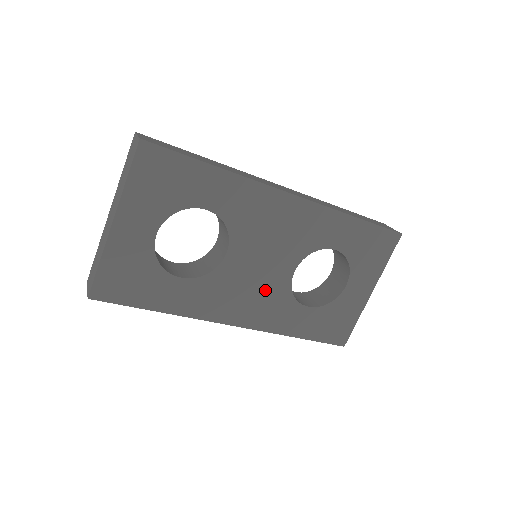
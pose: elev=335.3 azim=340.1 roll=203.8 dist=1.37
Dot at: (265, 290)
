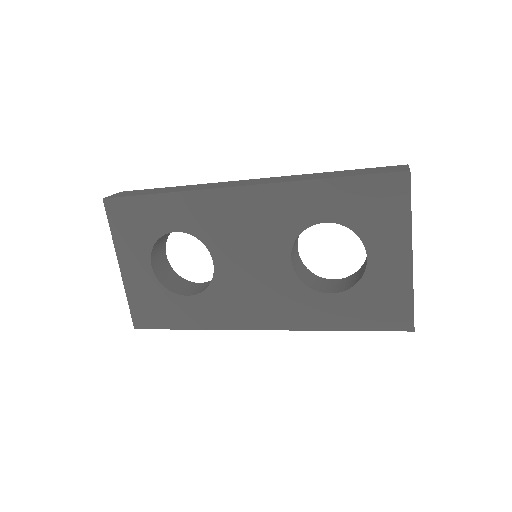
Dot at: (271, 288)
